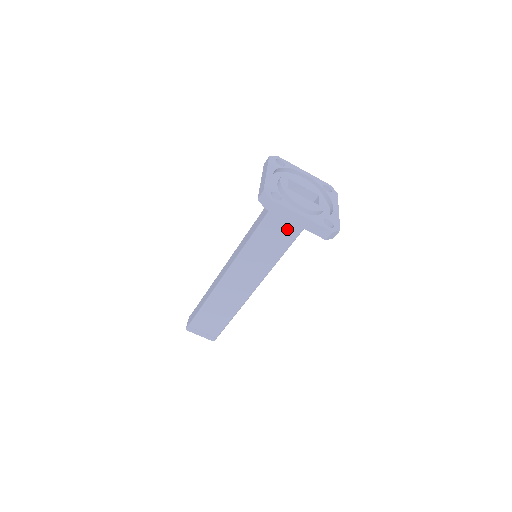
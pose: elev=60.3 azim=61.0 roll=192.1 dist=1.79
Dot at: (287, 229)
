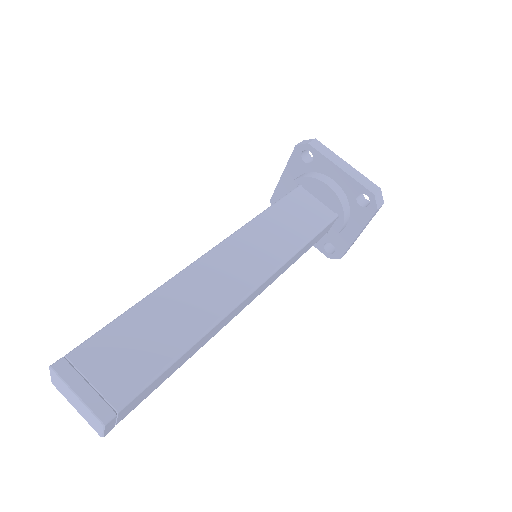
Dot at: (311, 215)
